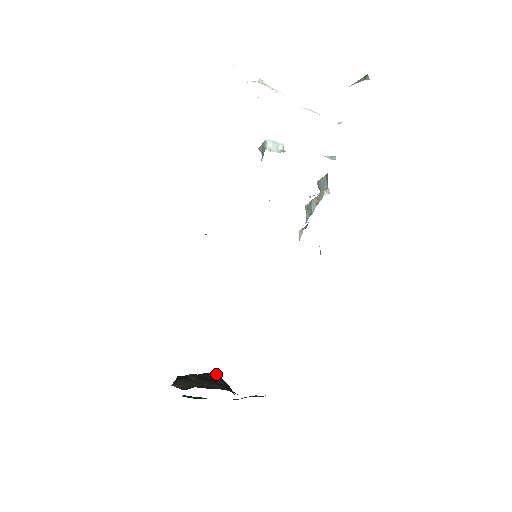
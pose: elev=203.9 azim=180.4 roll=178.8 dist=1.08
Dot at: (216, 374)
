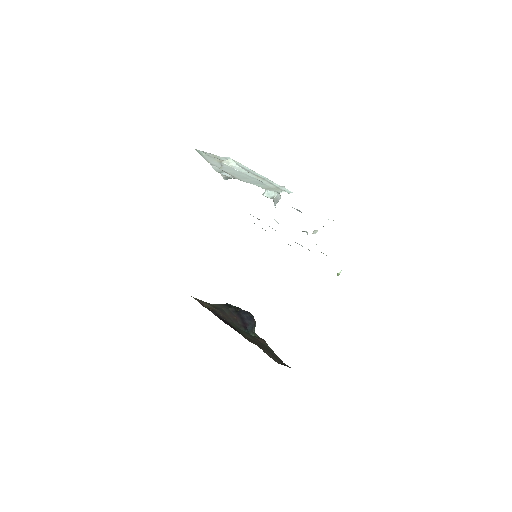
Dot at: (253, 316)
